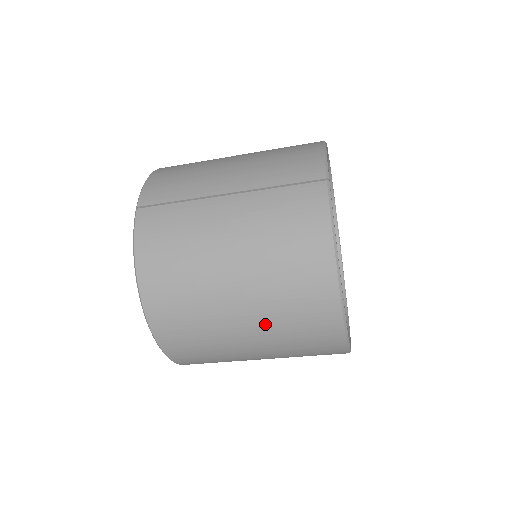
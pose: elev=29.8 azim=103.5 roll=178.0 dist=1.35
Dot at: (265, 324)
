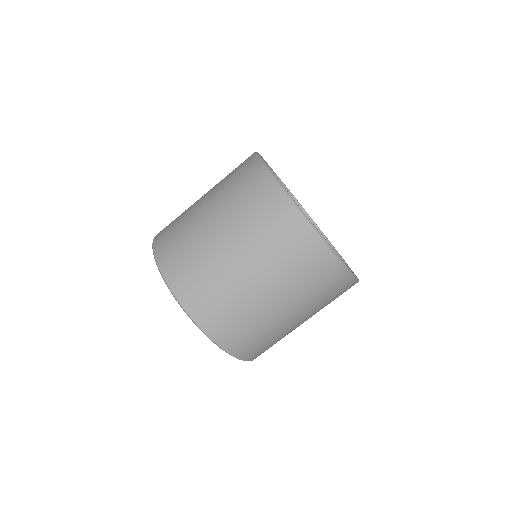
Dot at: (246, 241)
